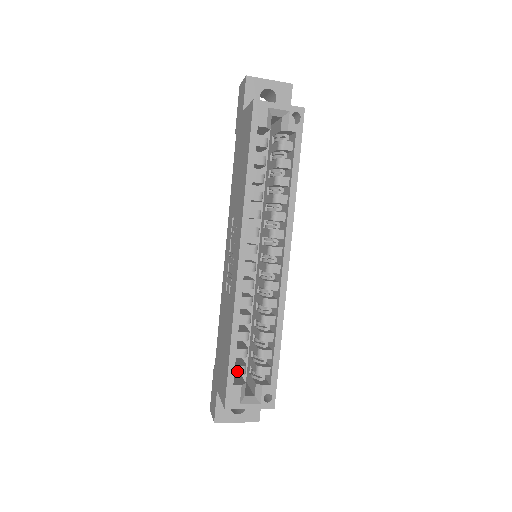
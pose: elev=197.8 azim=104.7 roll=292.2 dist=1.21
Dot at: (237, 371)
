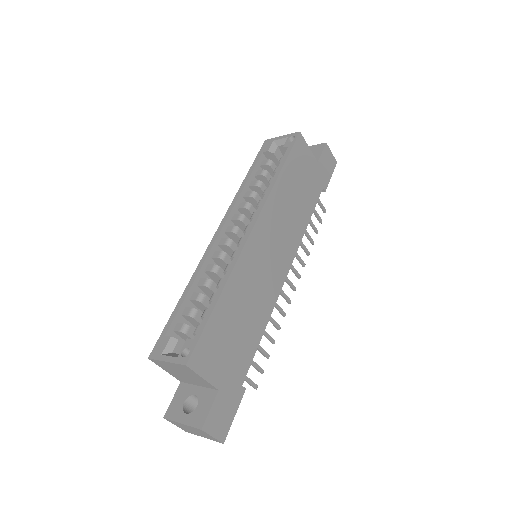
Dot at: (178, 328)
